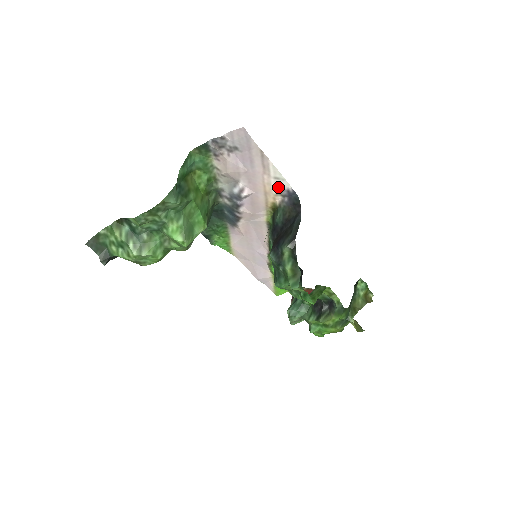
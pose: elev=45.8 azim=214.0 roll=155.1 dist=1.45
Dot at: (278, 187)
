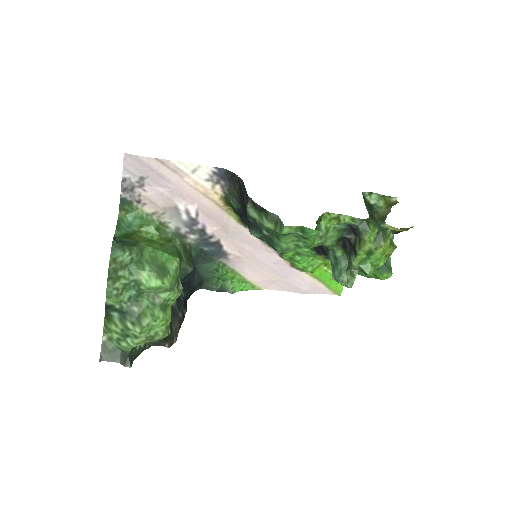
Dot at: (205, 178)
